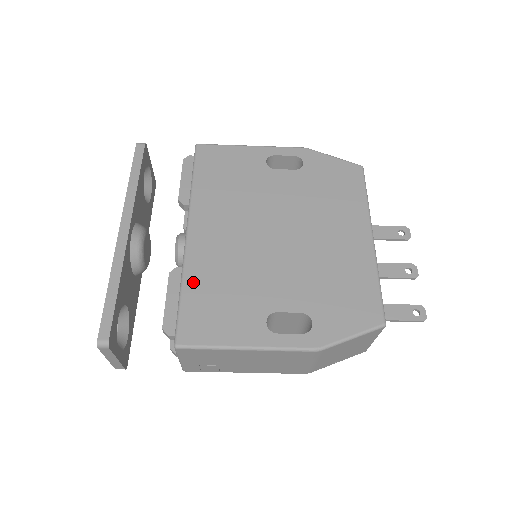
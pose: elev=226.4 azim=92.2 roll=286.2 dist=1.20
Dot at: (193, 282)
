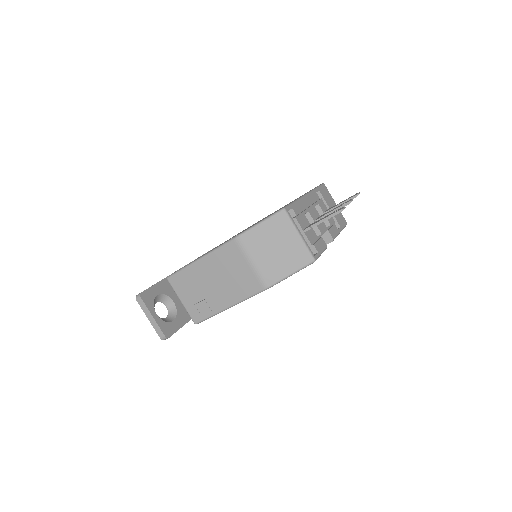
Dot at: occluded
